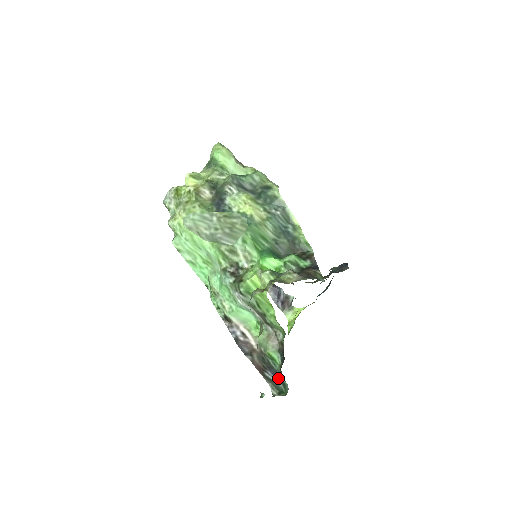
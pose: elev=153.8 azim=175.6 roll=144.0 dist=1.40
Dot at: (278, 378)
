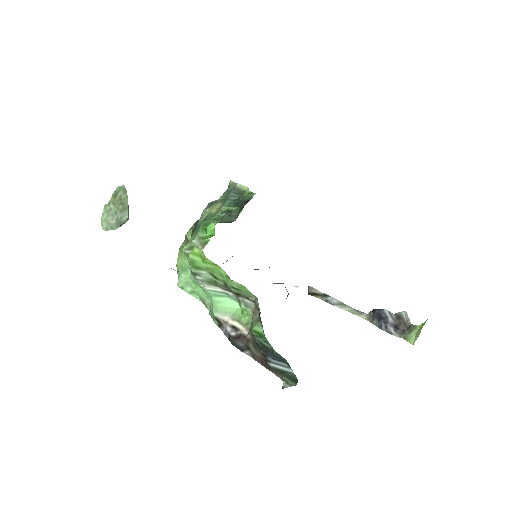
Dot at: (282, 361)
